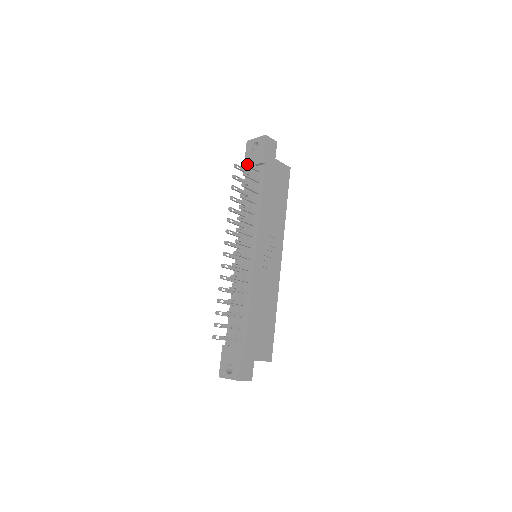
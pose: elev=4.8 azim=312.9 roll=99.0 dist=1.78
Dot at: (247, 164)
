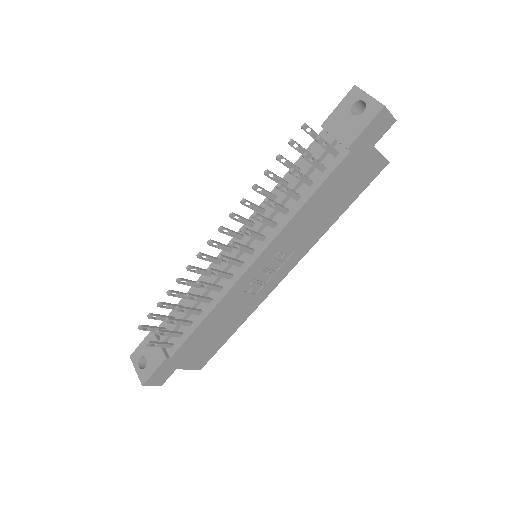
Dot at: (320, 142)
